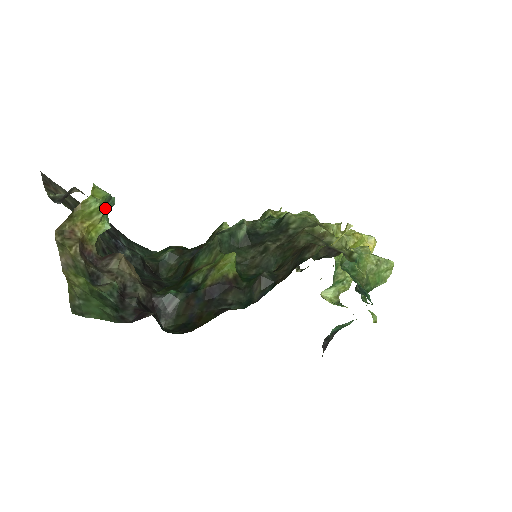
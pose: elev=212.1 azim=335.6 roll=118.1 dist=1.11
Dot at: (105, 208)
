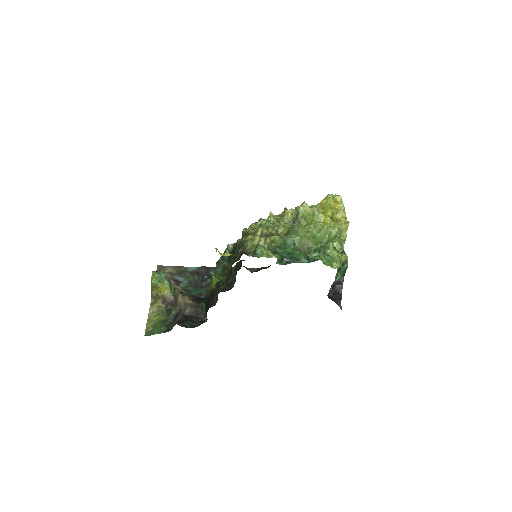
Dot at: (157, 282)
